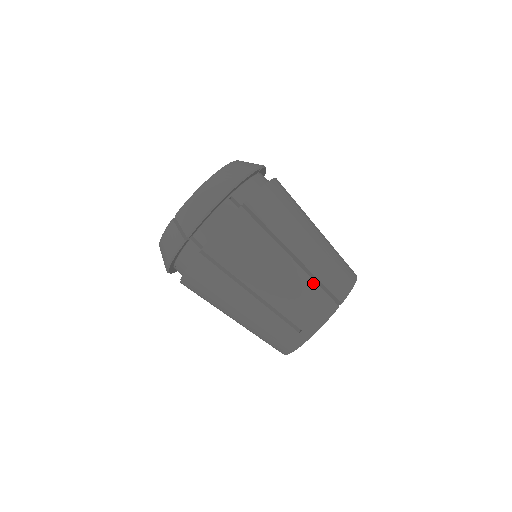
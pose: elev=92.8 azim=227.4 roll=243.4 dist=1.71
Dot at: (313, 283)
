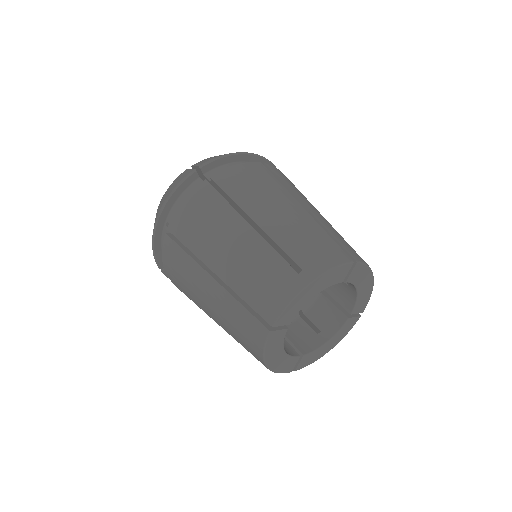
Dot at: (324, 232)
